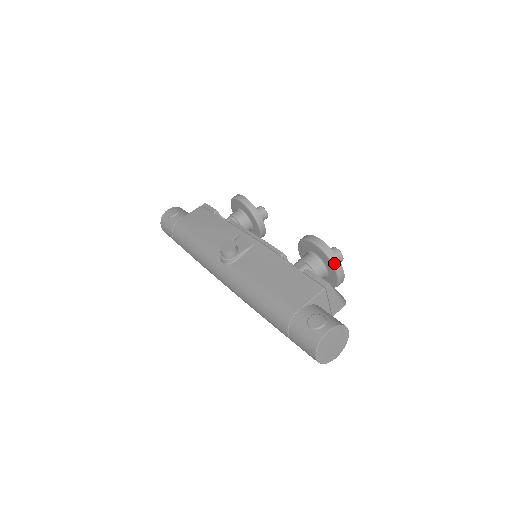
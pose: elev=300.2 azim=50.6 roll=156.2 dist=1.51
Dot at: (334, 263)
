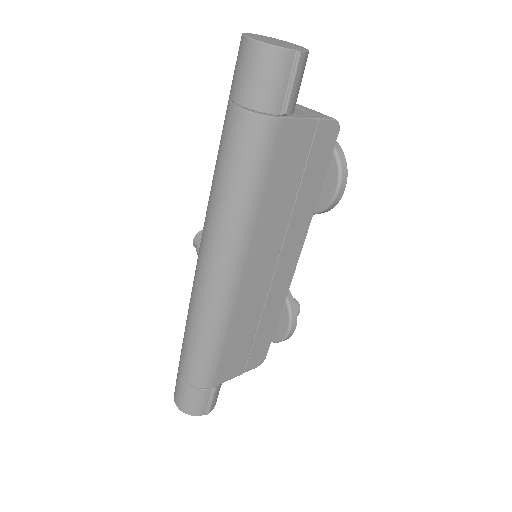
Dot at: occluded
